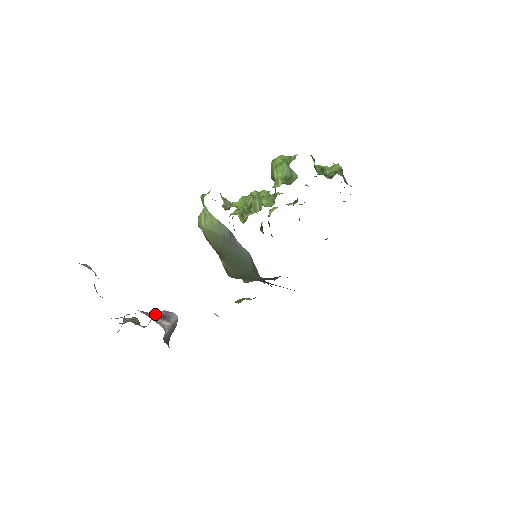
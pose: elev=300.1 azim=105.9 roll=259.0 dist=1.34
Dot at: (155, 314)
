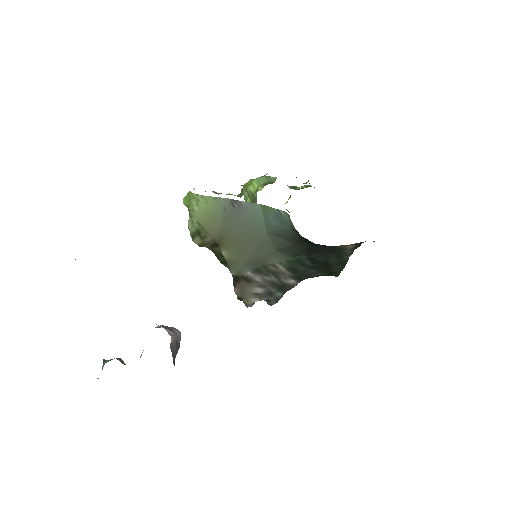
Dot at: occluded
